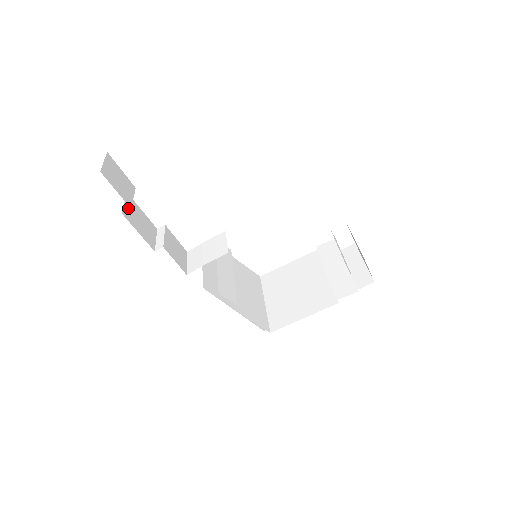
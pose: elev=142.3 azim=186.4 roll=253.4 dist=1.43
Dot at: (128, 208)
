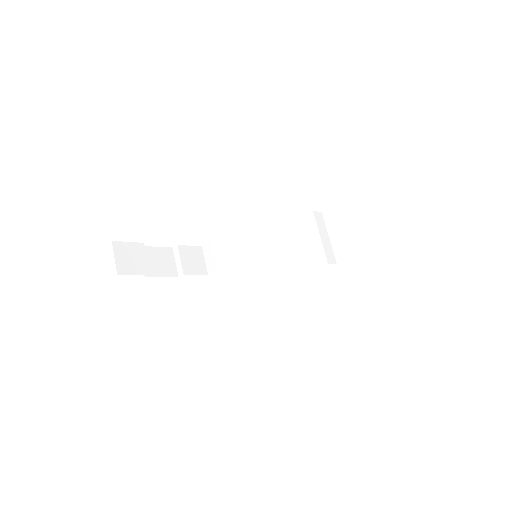
Dot at: occluded
